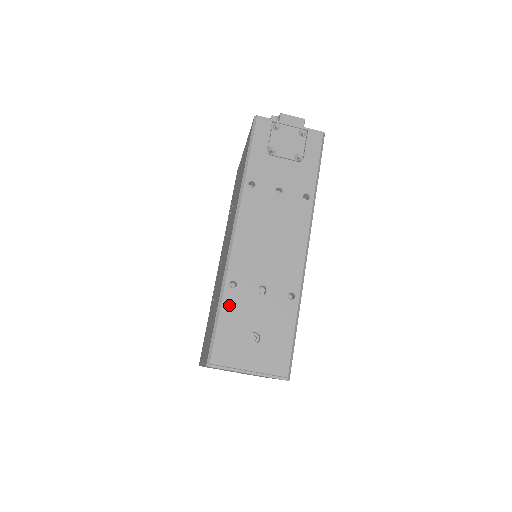
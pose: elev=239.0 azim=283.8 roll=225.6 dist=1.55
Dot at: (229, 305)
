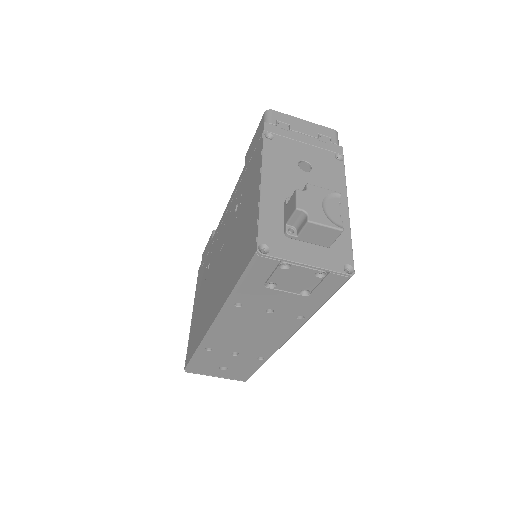
Dot at: (204, 356)
